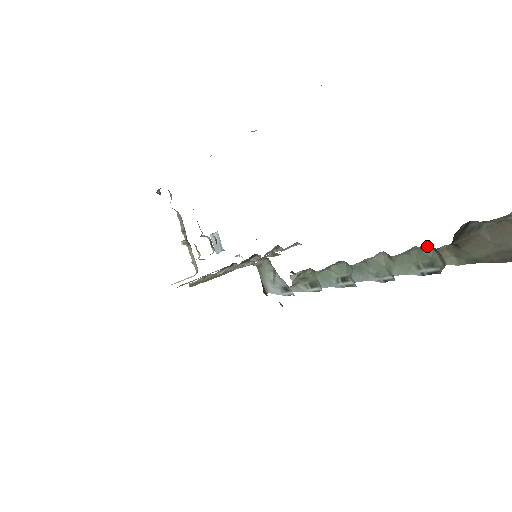
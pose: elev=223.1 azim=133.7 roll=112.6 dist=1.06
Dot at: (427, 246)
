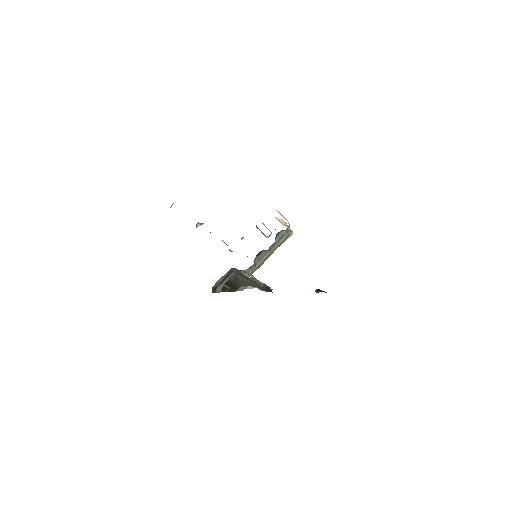
Dot at: (249, 278)
